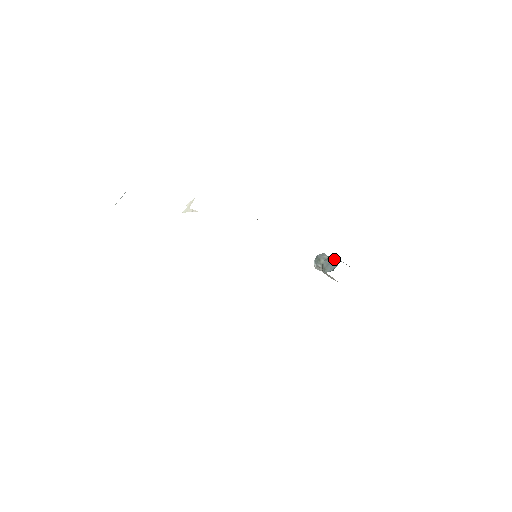
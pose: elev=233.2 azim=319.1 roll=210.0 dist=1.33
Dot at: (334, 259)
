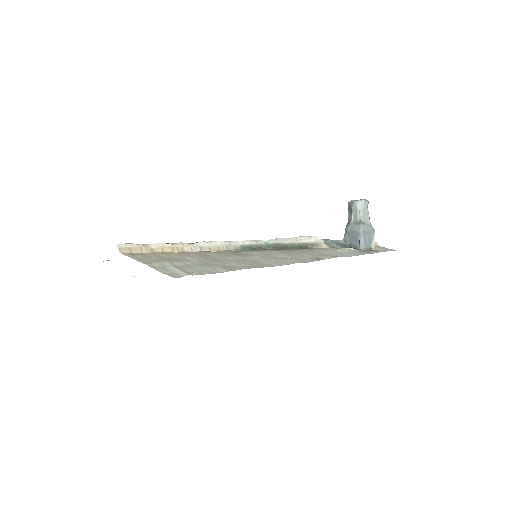
Dot at: (358, 235)
